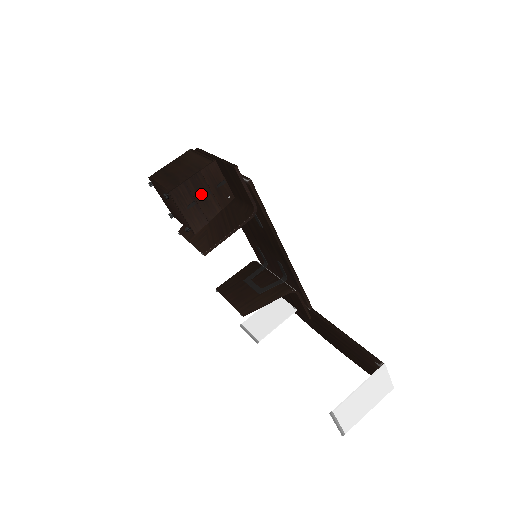
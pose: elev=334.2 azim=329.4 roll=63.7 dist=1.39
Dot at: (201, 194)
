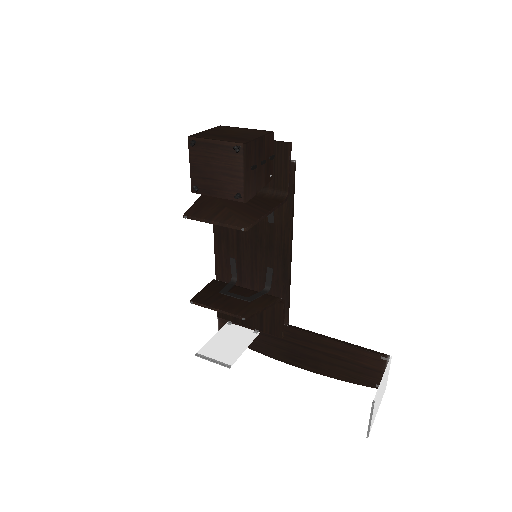
Dot at: (259, 160)
